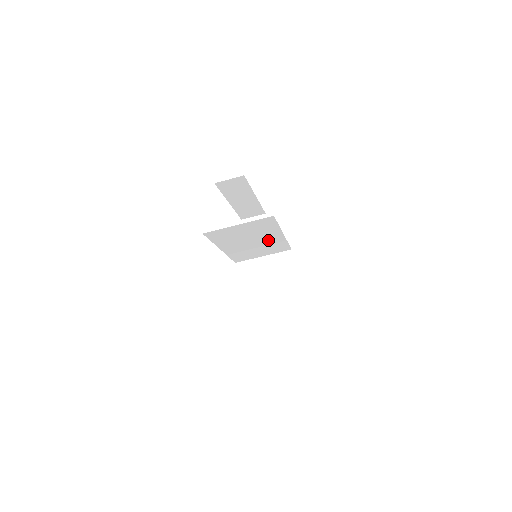
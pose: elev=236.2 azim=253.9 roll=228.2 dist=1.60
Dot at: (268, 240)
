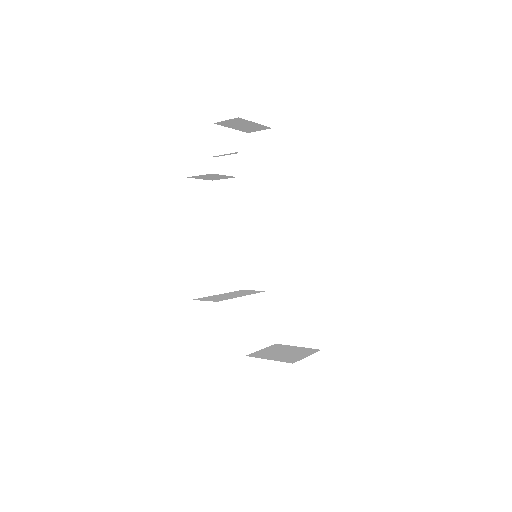
Dot at: occluded
